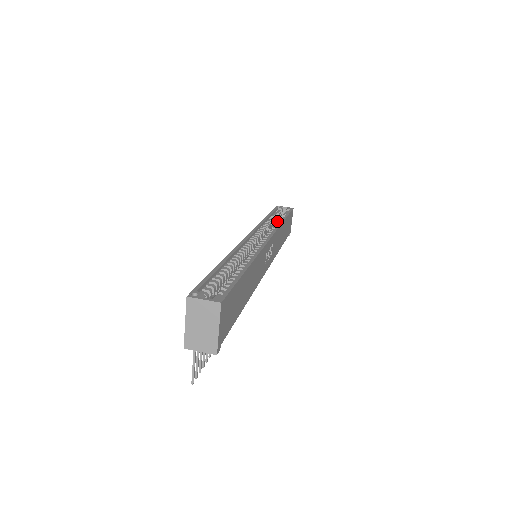
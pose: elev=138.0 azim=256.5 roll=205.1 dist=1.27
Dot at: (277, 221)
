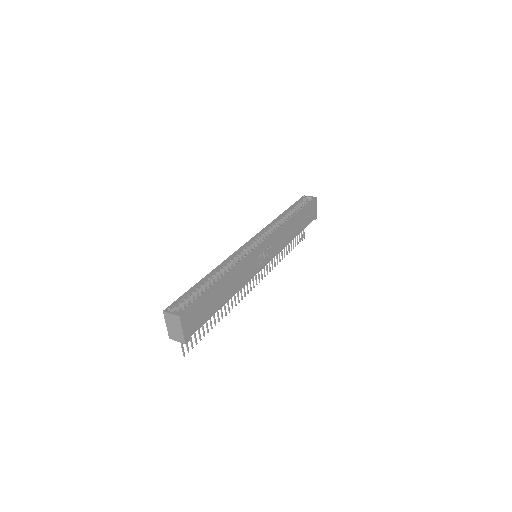
Dot at: (289, 218)
